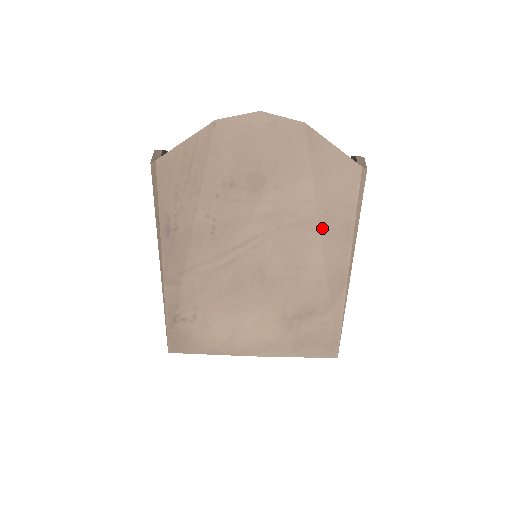
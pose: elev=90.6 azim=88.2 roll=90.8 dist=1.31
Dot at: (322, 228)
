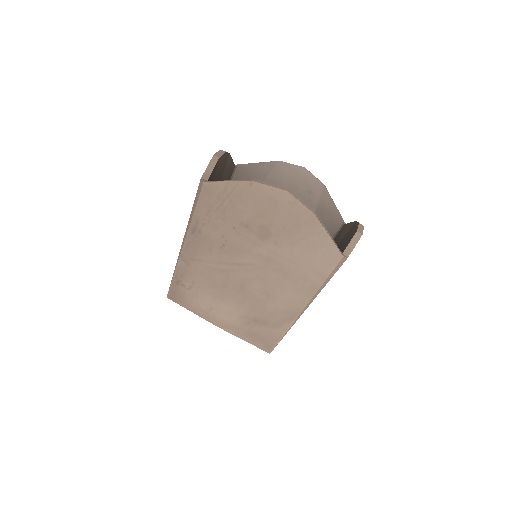
Dot at: (295, 281)
